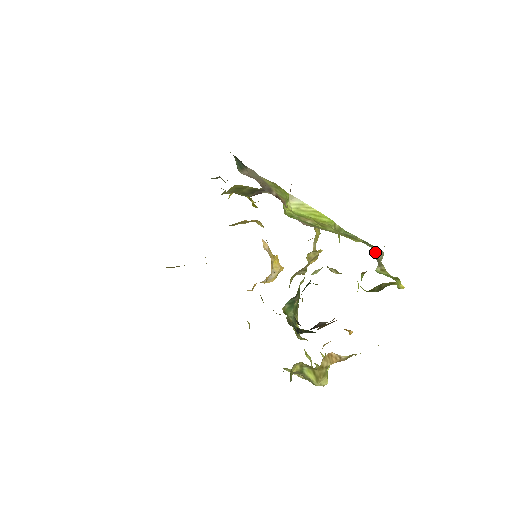
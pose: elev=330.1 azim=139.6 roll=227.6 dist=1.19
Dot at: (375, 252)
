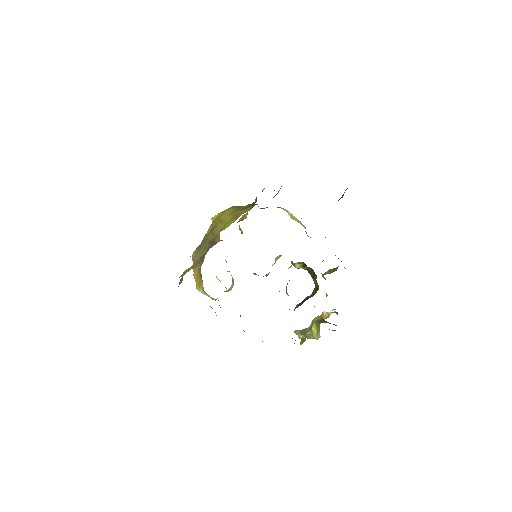
Dot at: occluded
